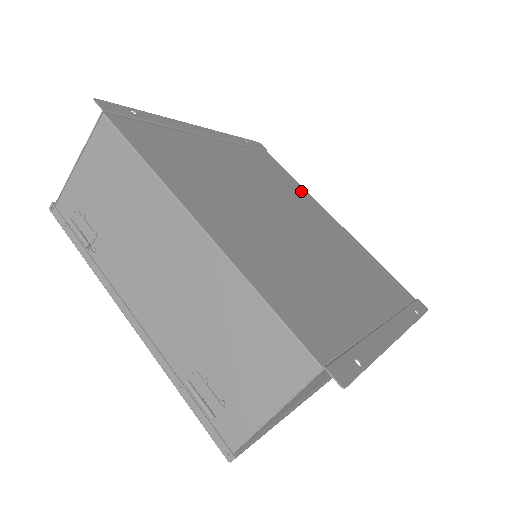
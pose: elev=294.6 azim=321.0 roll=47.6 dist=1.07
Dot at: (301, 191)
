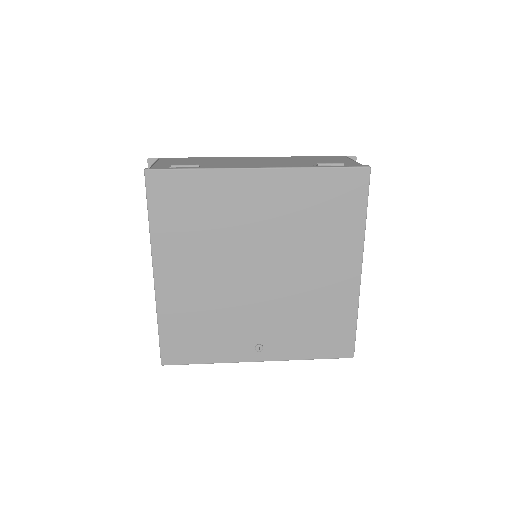
Dot at: occluded
